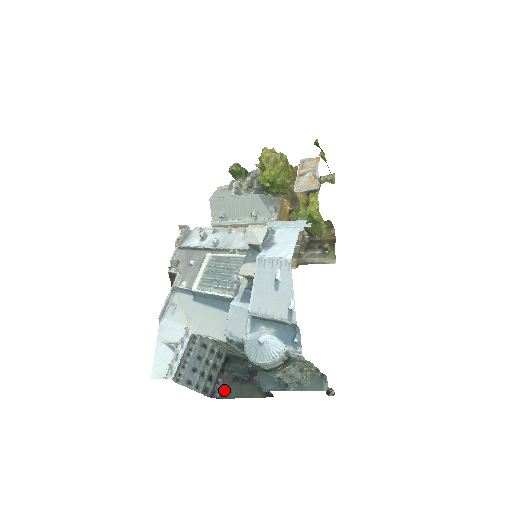
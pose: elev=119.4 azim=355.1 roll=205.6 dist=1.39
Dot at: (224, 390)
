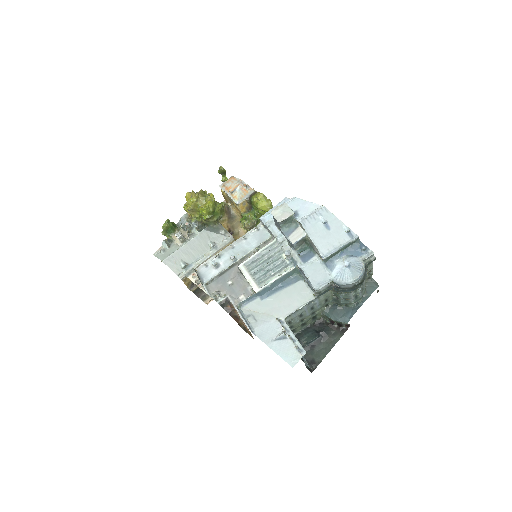
Dot at: (313, 360)
